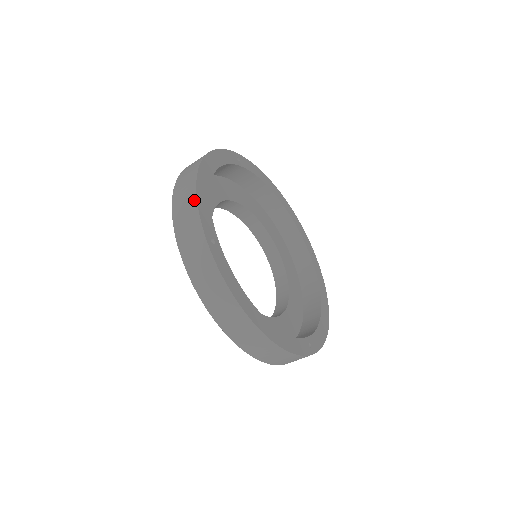
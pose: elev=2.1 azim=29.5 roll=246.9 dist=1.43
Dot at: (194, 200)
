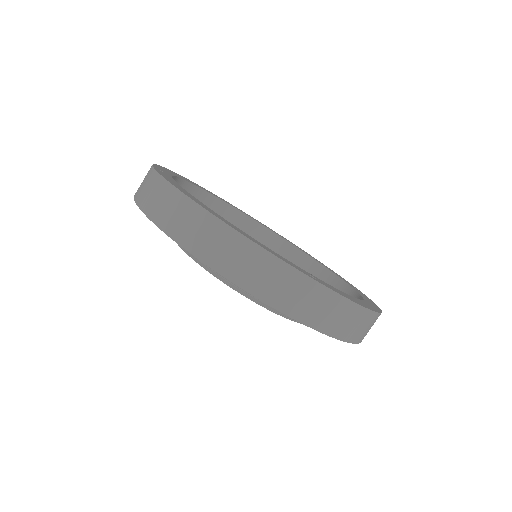
Dot at: (262, 253)
